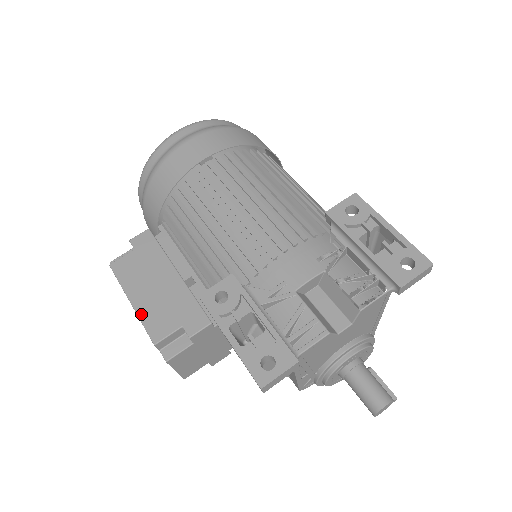
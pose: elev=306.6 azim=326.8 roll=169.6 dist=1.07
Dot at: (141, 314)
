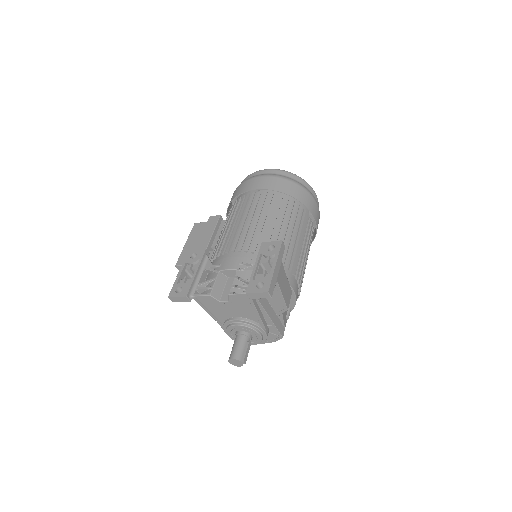
Dot at: (183, 251)
